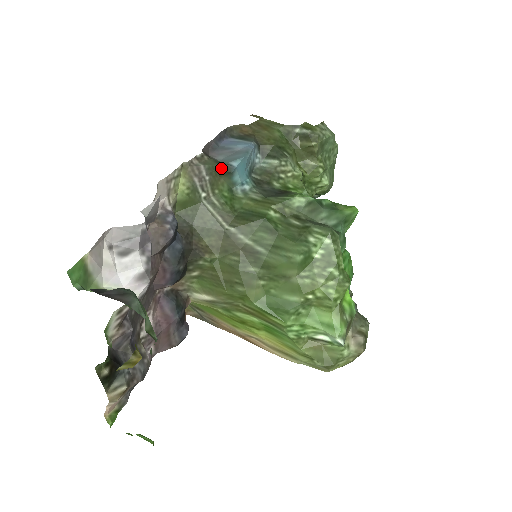
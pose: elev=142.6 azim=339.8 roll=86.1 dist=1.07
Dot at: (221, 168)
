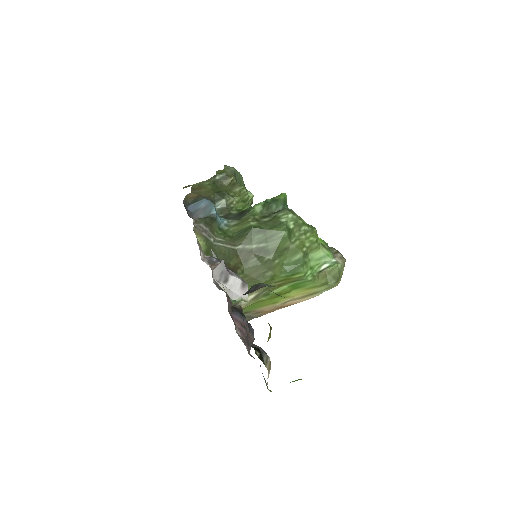
Dot at: (209, 219)
